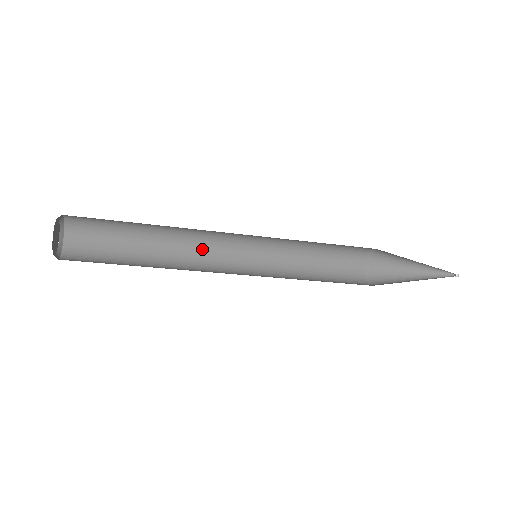
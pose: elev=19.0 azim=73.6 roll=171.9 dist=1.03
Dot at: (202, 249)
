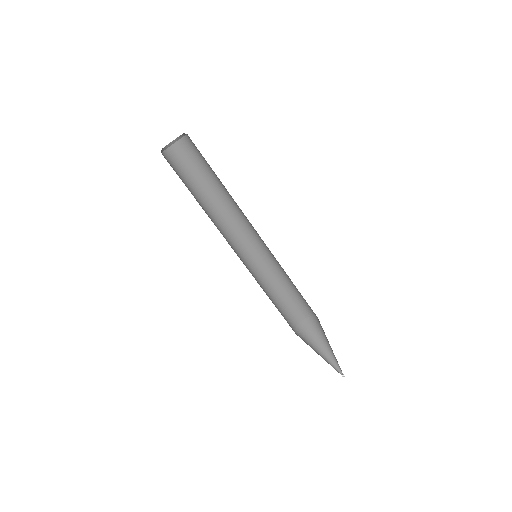
Dot at: (223, 233)
